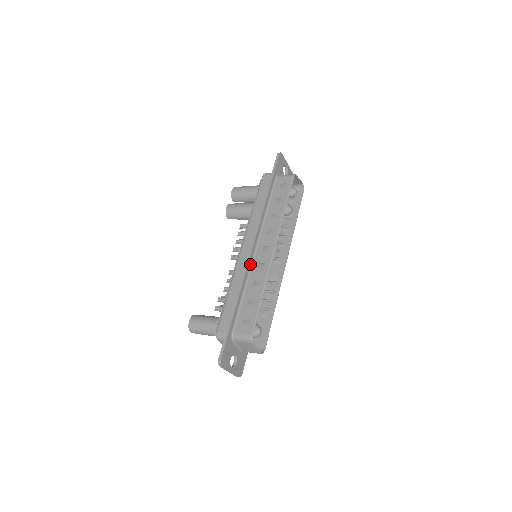
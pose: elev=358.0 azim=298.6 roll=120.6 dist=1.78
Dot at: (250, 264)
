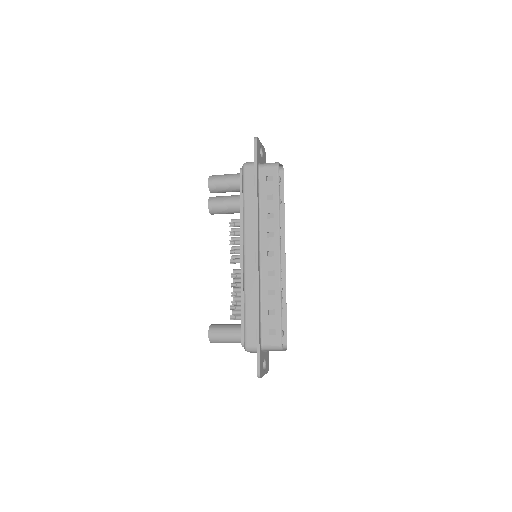
Dot at: (259, 273)
